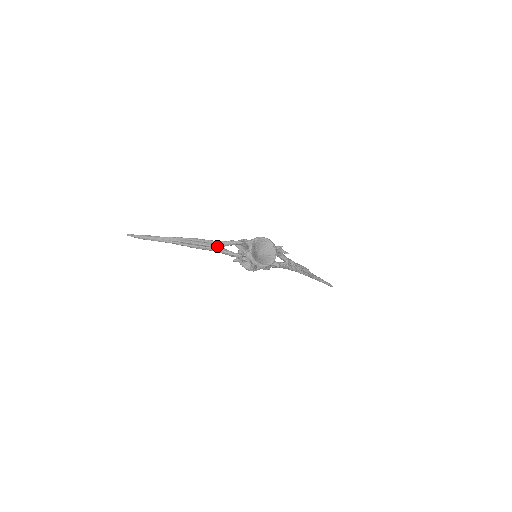
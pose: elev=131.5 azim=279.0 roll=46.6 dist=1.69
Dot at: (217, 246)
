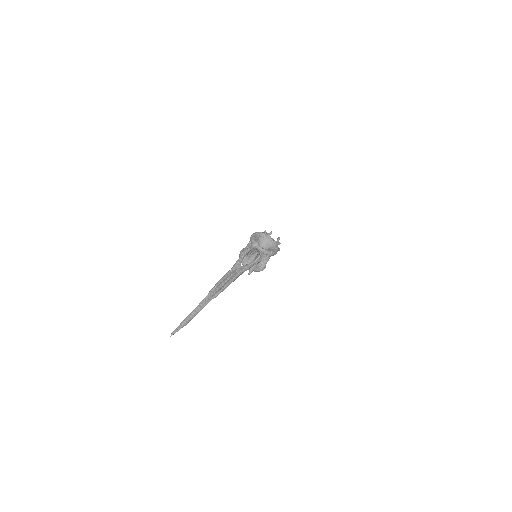
Dot at: (238, 269)
